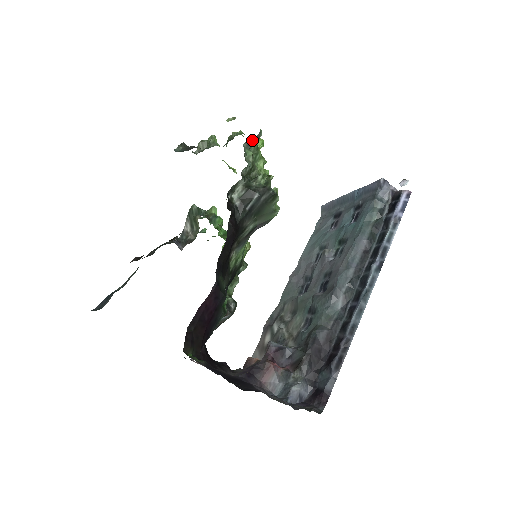
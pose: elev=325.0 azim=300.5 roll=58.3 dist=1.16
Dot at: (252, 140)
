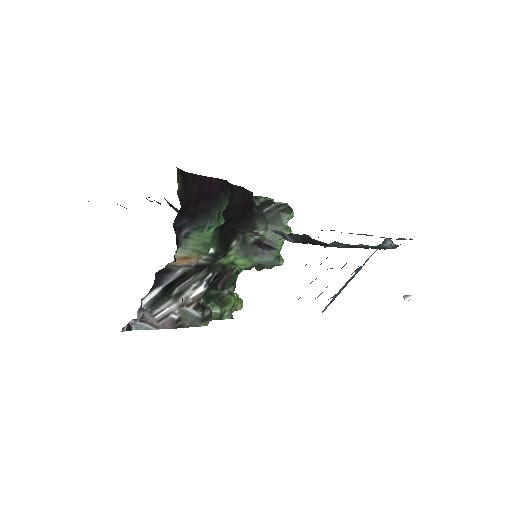
Dot at: occluded
